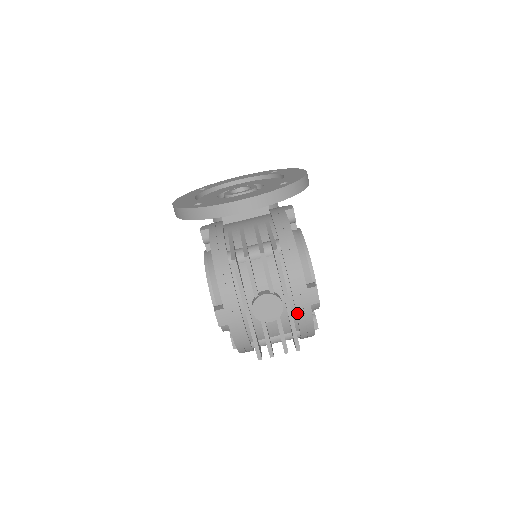
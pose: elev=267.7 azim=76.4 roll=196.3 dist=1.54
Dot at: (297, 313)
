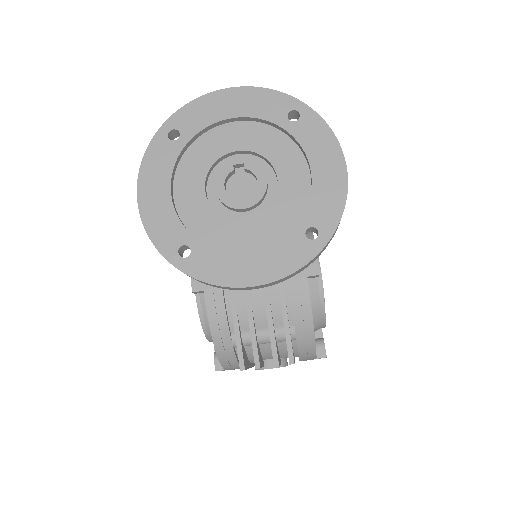
Dot at: occluded
